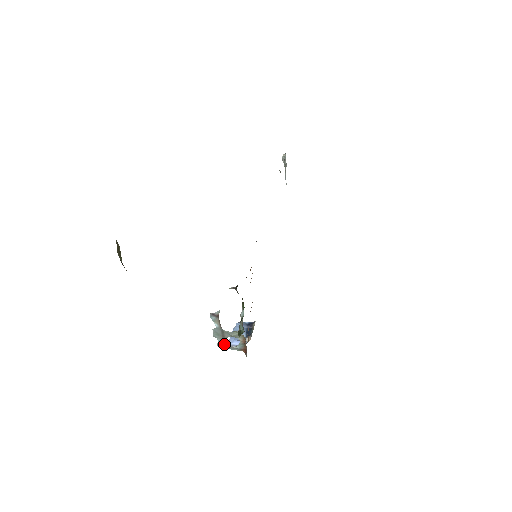
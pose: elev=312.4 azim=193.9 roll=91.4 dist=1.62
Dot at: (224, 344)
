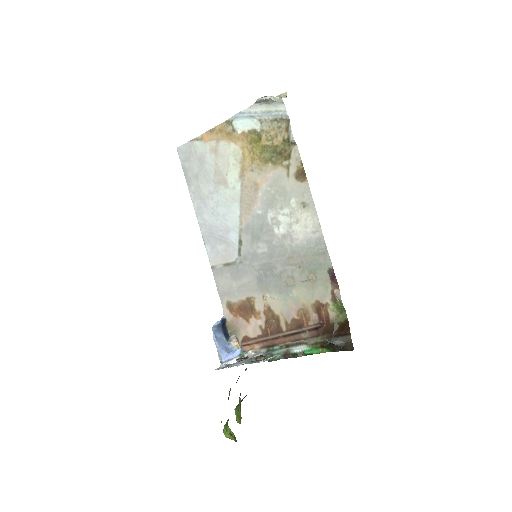
Dot at: (226, 366)
